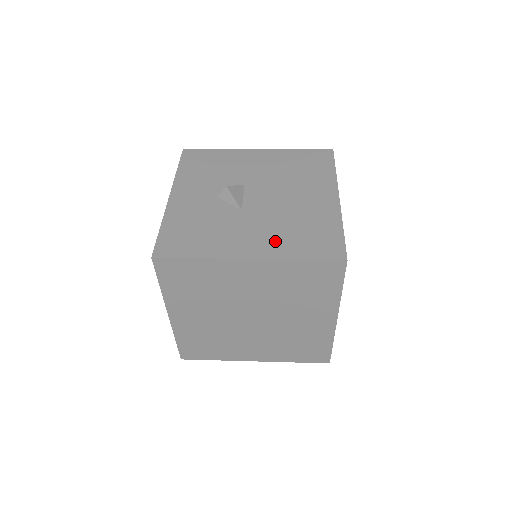
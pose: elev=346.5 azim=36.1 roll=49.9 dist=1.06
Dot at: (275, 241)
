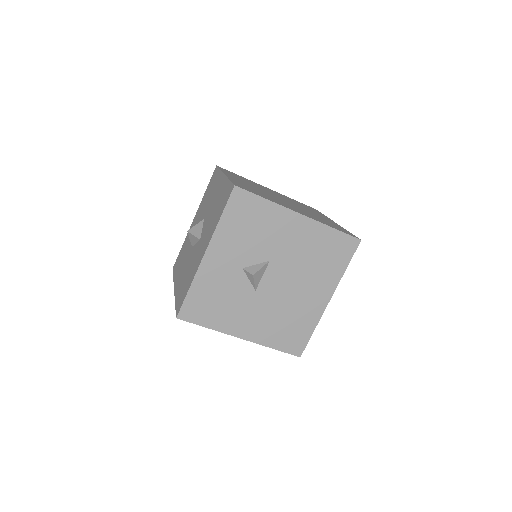
Dot at: (265, 329)
